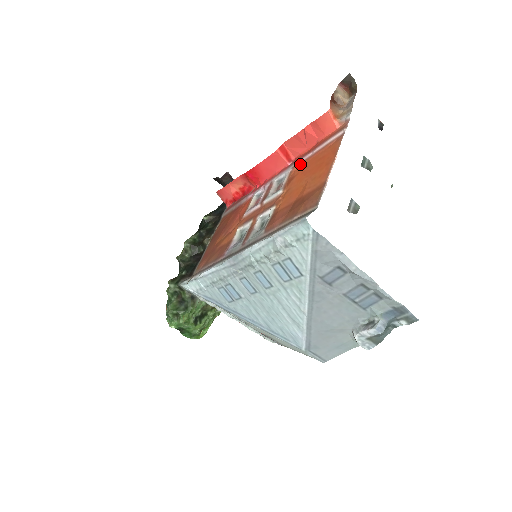
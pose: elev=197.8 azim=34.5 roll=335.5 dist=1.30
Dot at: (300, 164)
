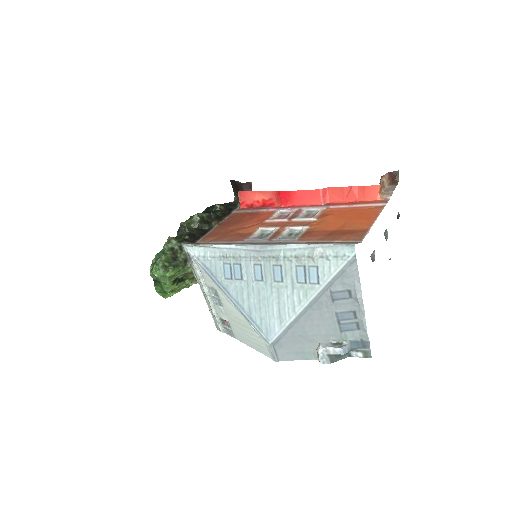
Dot at: (335, 208)
